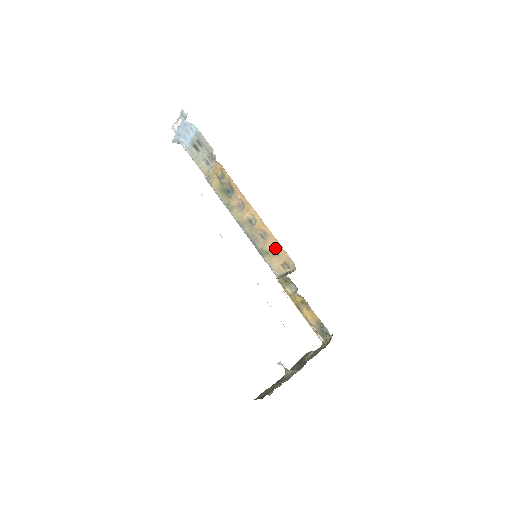
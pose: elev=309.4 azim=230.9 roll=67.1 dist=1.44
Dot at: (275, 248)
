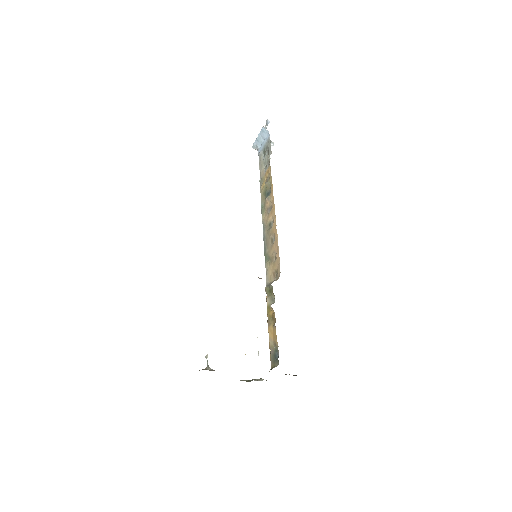
Dot at: (276, 254)
